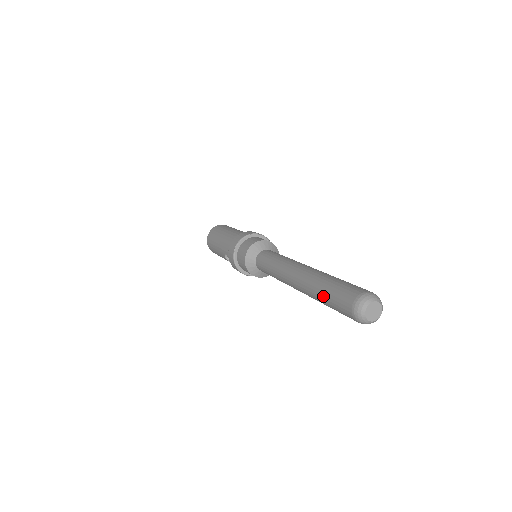
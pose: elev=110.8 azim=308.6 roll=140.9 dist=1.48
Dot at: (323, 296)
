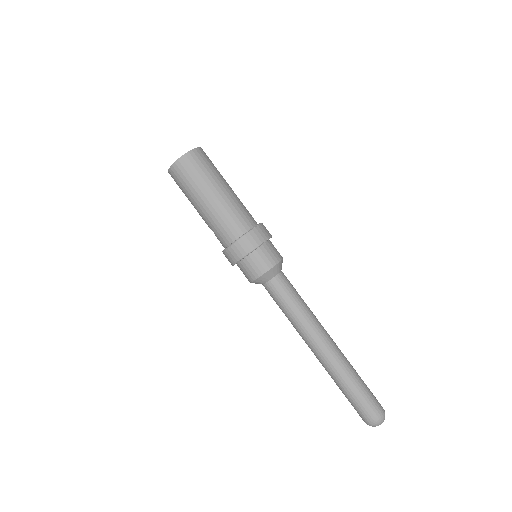
Dot at: (344, 393)
